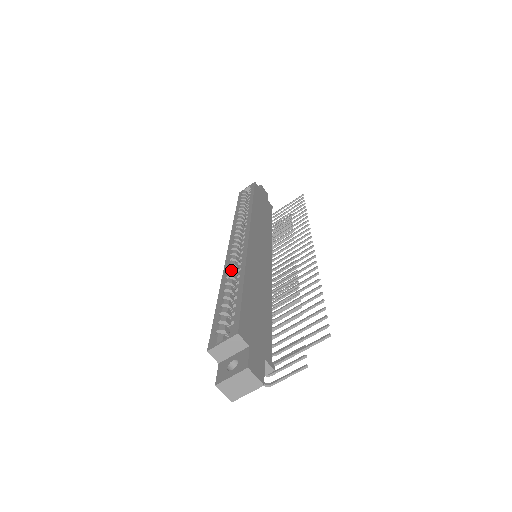
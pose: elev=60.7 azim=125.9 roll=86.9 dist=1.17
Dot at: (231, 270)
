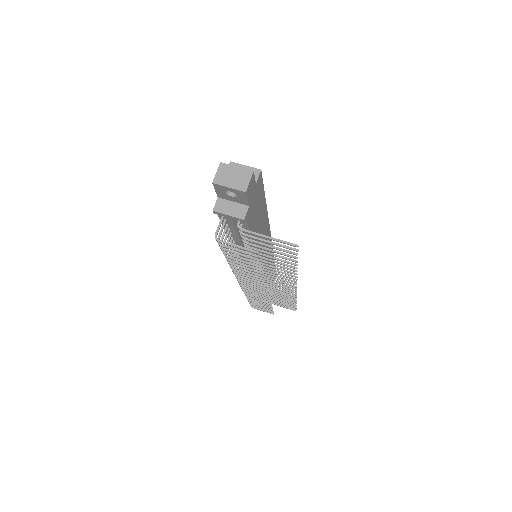
Dot at: occluded
